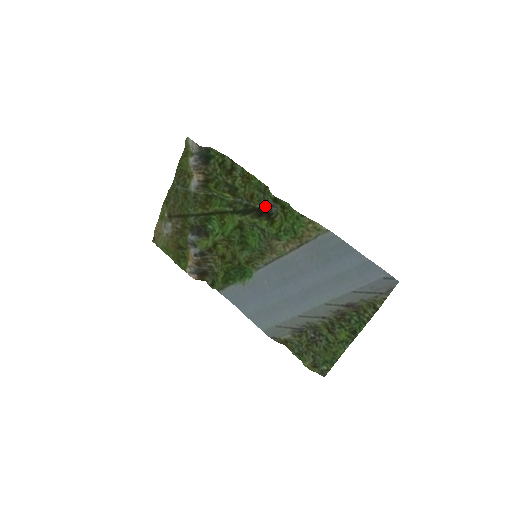
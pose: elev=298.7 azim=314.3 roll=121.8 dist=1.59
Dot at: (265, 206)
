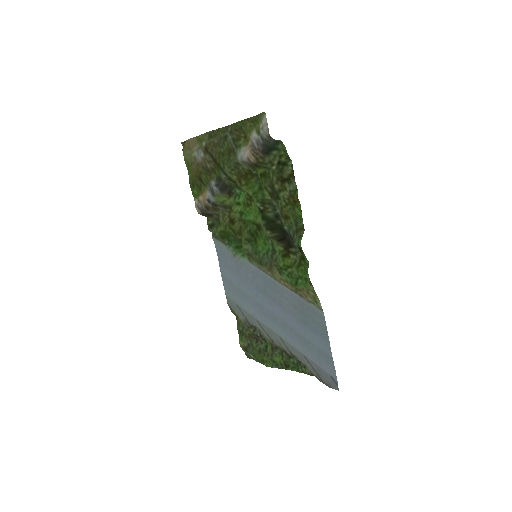
Dot at: (291, 236)
